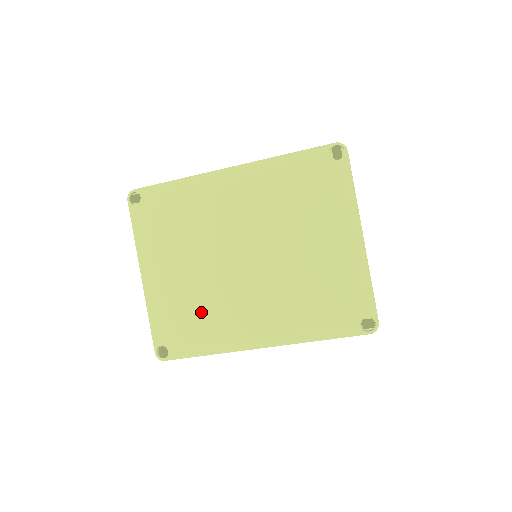
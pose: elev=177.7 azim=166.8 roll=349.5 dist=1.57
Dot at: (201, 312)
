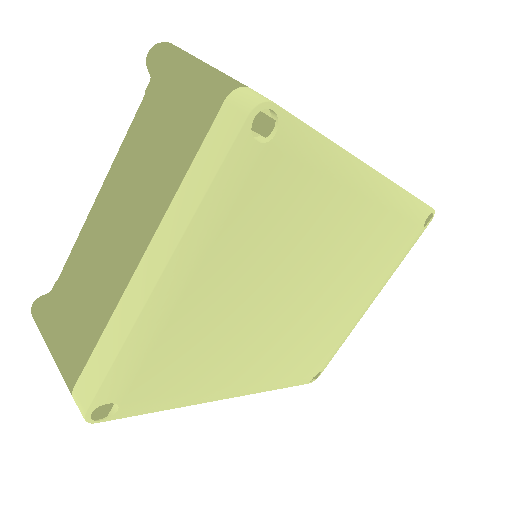
Dot at: (208, 357)
